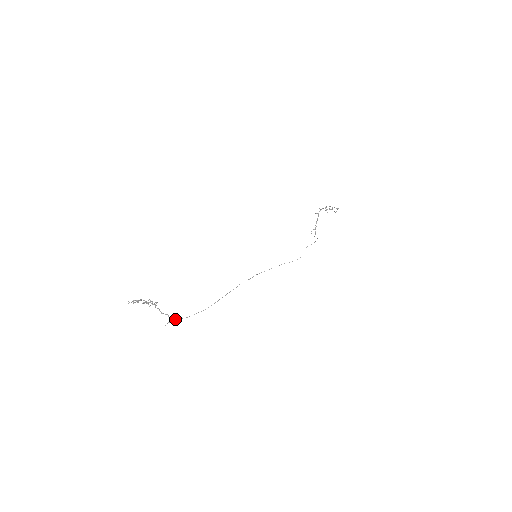
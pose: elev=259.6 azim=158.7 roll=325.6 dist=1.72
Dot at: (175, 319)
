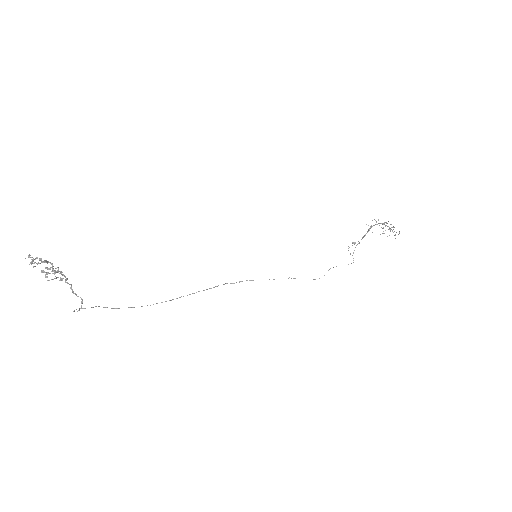
Dot at: (95, 306)
